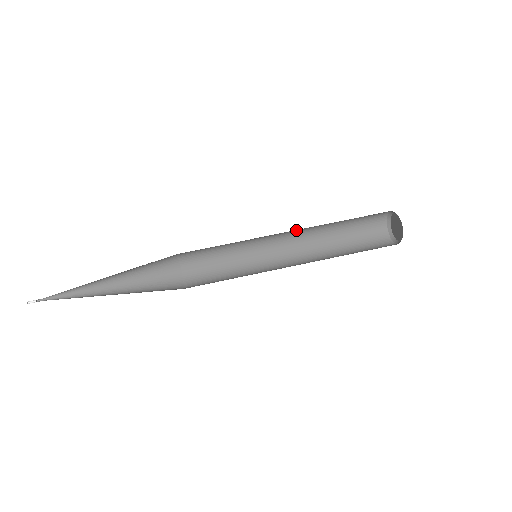
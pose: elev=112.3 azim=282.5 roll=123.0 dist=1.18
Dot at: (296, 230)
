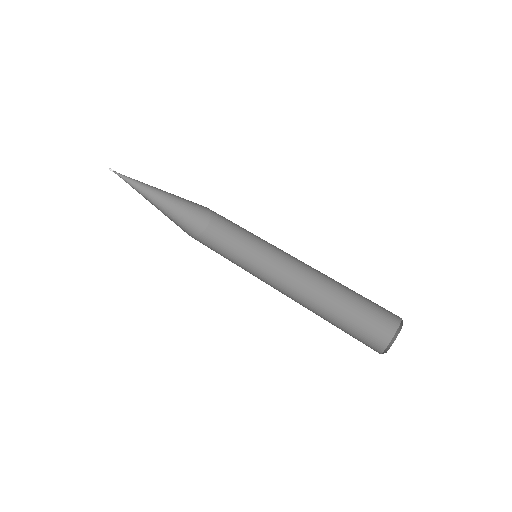
Dot at: (300, 280)
